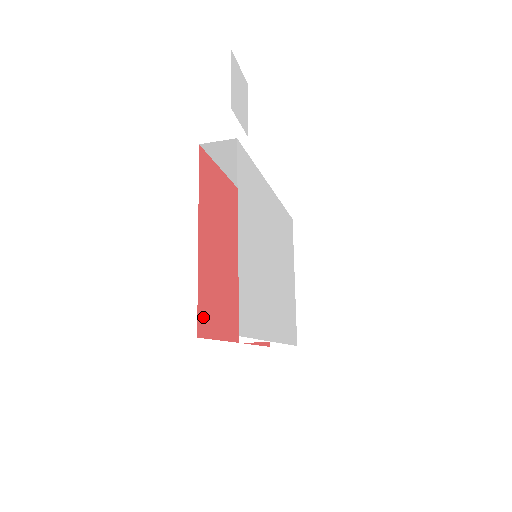
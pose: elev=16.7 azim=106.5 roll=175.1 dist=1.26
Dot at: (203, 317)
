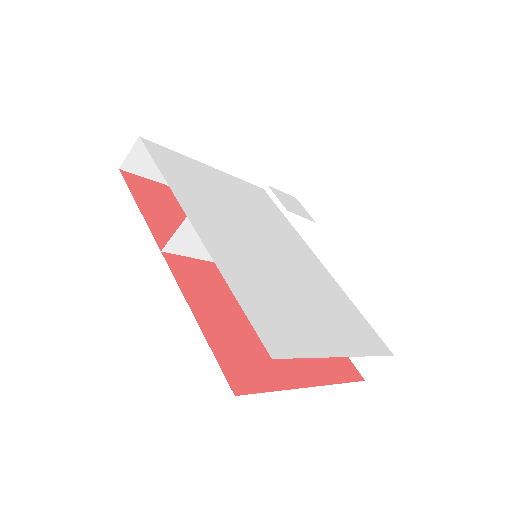
Dot at: (140, 183)
